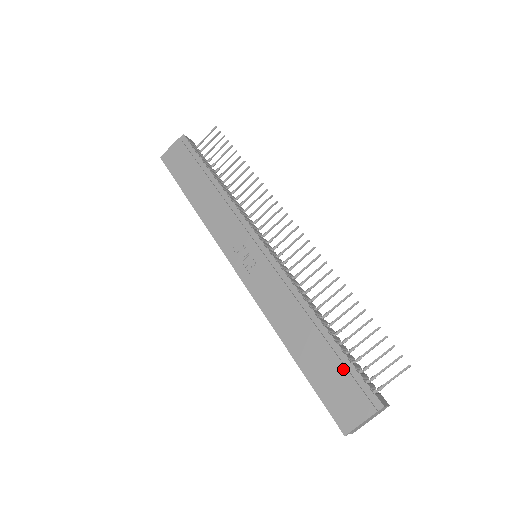
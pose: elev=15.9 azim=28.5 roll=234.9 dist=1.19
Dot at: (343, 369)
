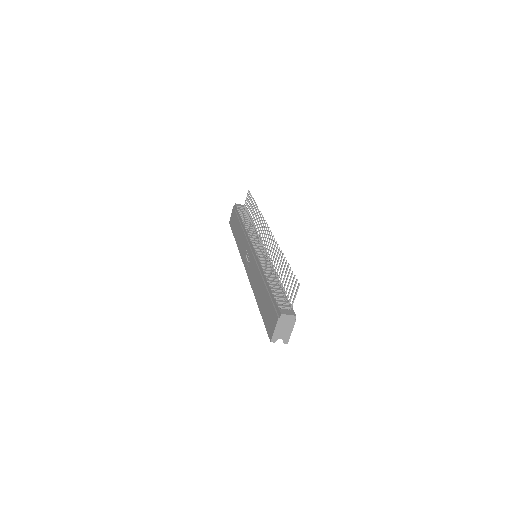
Dot at: (270, 301)
